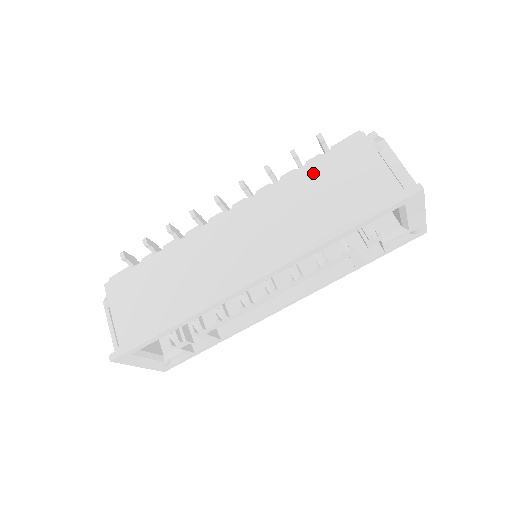
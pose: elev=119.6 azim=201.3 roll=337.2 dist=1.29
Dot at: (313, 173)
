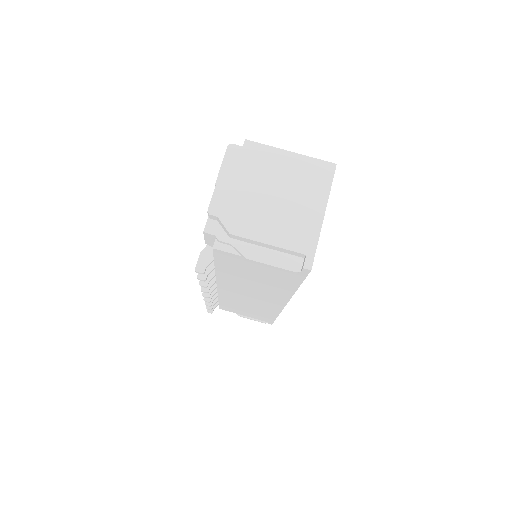
Dot at: (227, 270)
